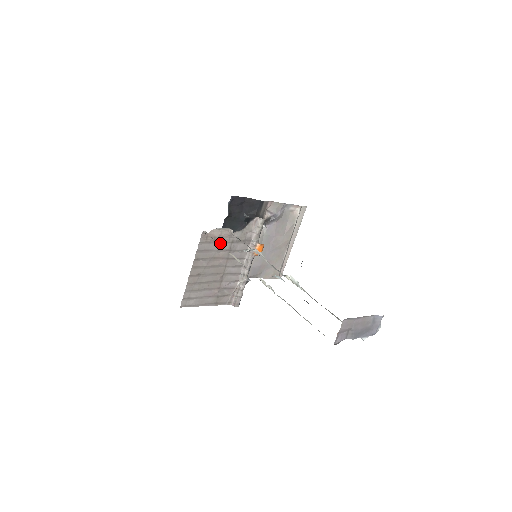
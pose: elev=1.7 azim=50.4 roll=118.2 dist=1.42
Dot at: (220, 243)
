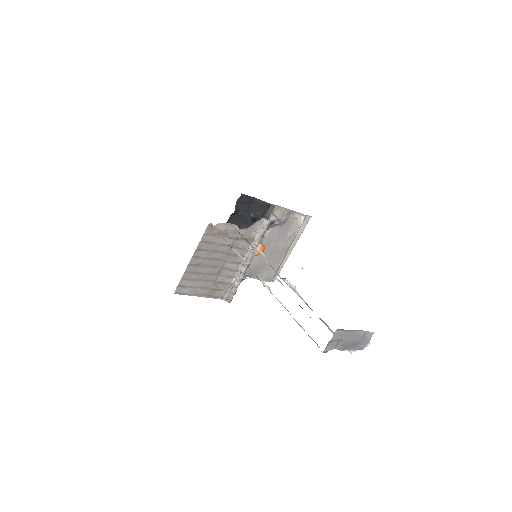
Dot at: (224, 237)
